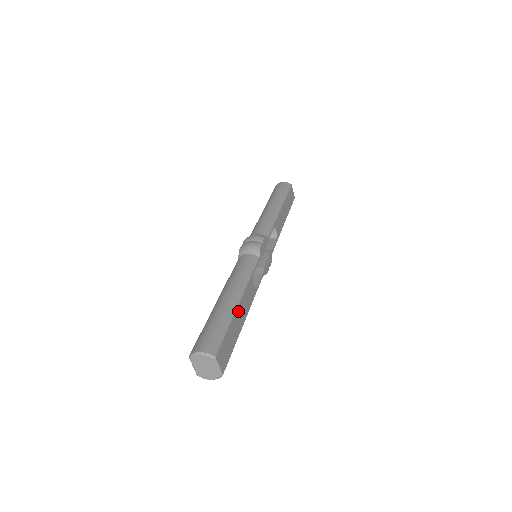
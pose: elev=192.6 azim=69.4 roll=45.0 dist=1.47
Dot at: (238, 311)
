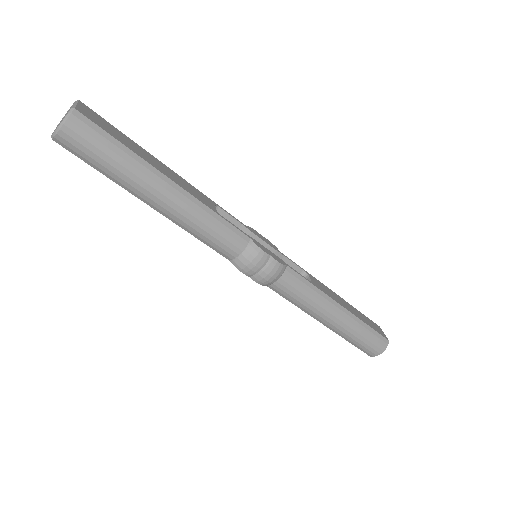
Dot at: (159, 163)
